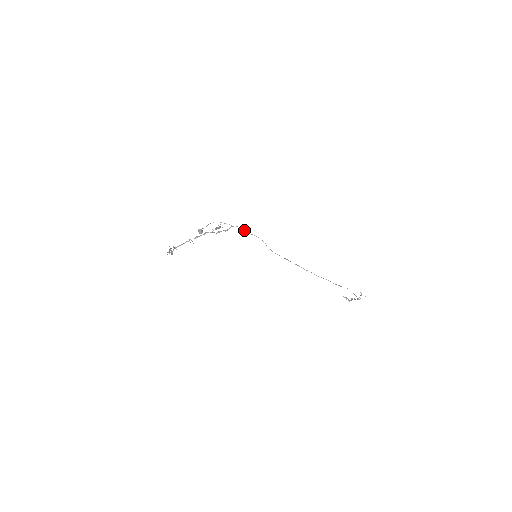
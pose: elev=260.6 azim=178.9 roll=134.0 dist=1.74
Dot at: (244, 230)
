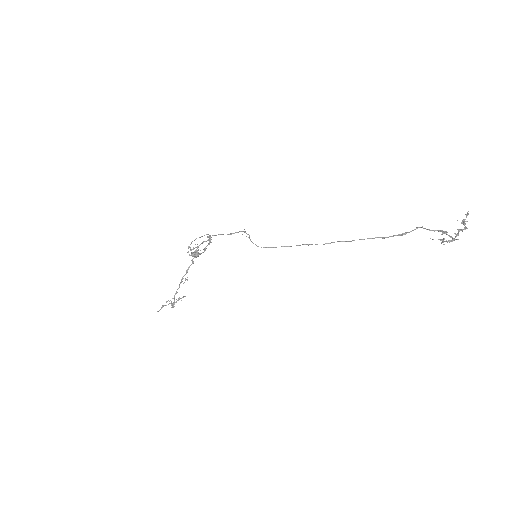
Dot at: occluded
